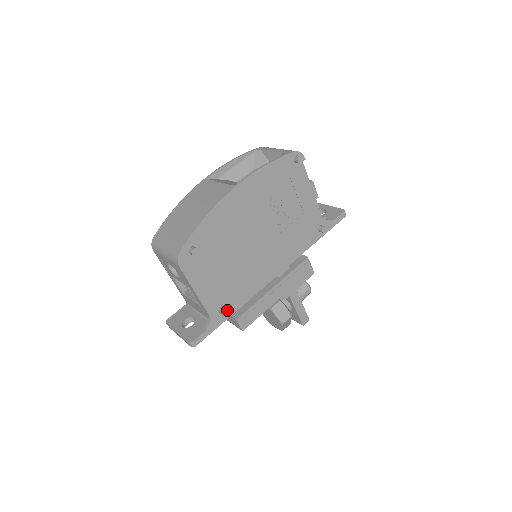
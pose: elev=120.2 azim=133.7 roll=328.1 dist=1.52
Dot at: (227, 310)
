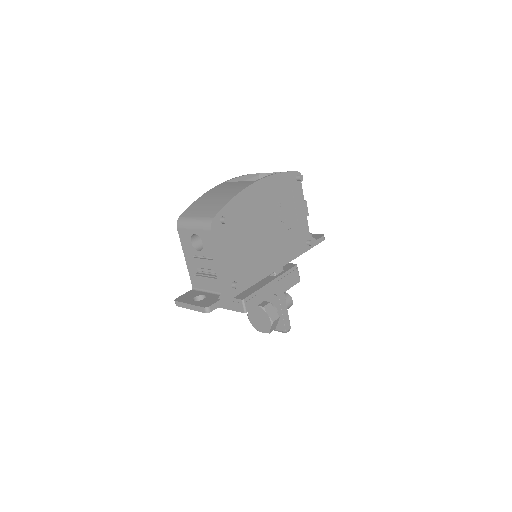
Dot at: (239, 284)
